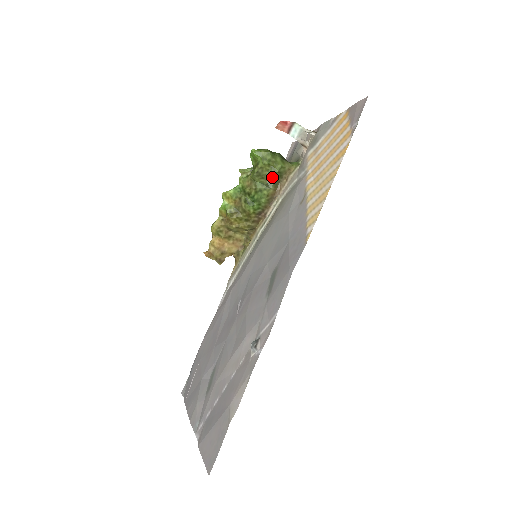
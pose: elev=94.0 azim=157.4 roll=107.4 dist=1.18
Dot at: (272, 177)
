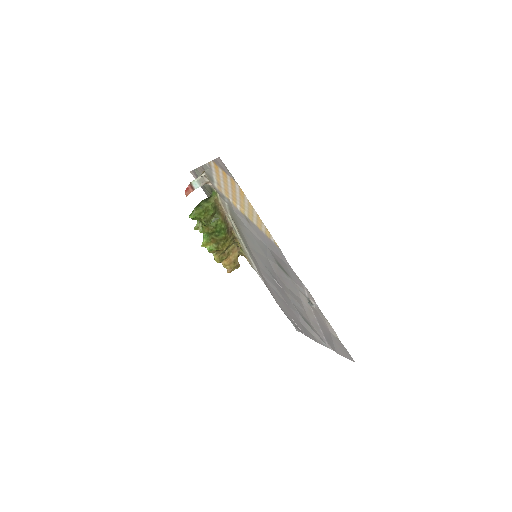
Dot at: (213, 214)
